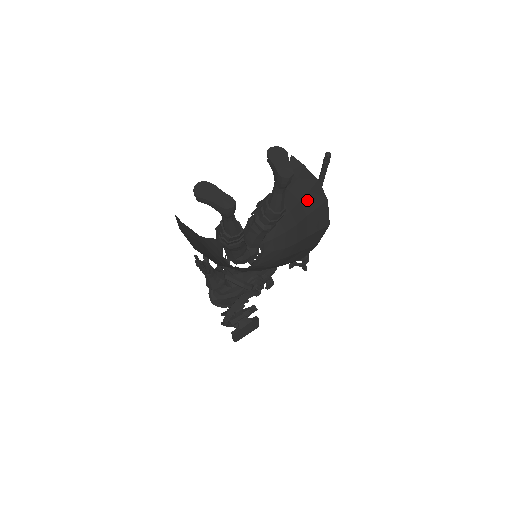
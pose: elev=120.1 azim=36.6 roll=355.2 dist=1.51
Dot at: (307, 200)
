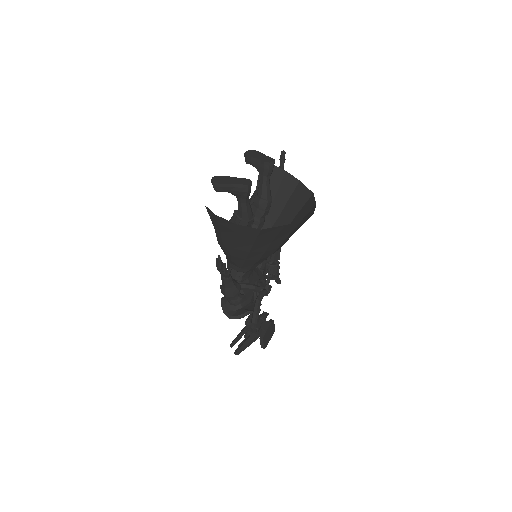
Dot at: (281, 191)
